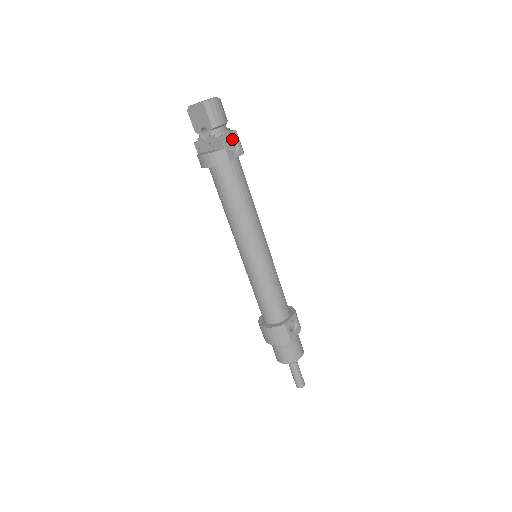
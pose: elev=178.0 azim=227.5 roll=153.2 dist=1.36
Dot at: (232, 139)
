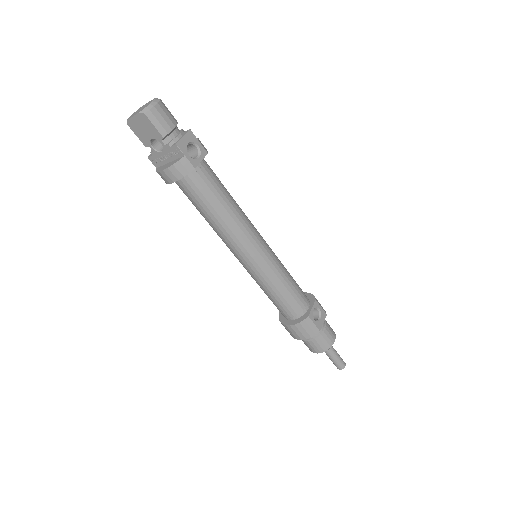
Dot at: (189, 142)
